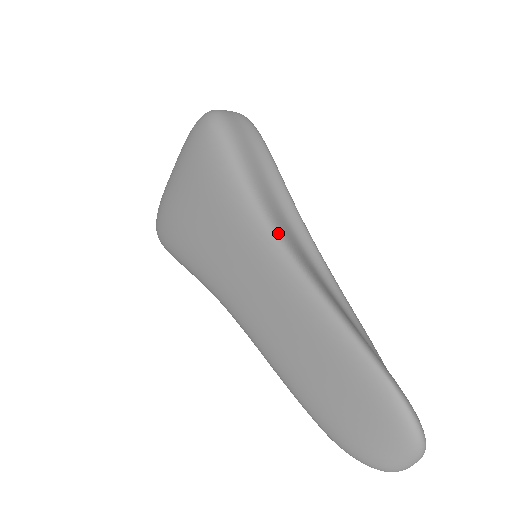
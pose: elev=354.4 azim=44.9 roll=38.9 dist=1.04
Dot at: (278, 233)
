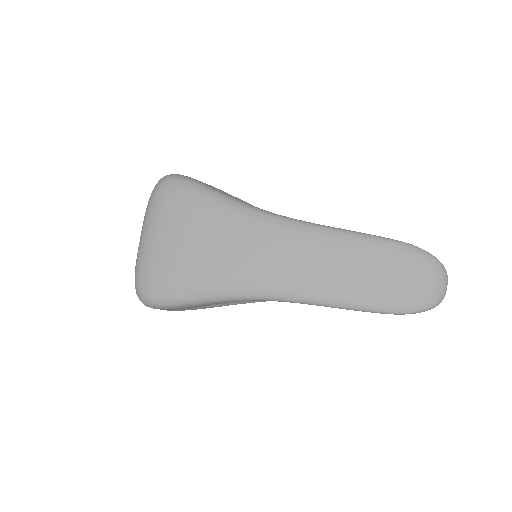
Dot at: (279, 215)
